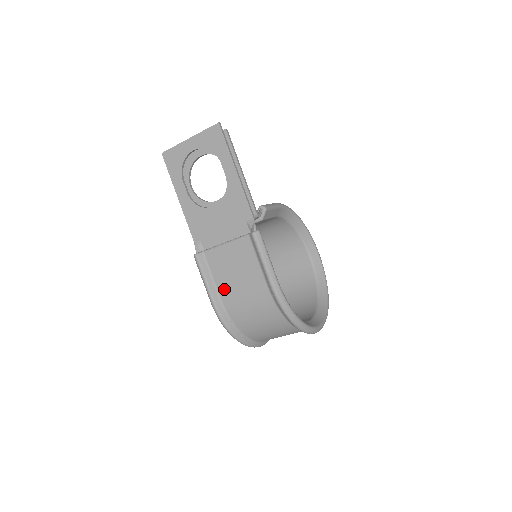
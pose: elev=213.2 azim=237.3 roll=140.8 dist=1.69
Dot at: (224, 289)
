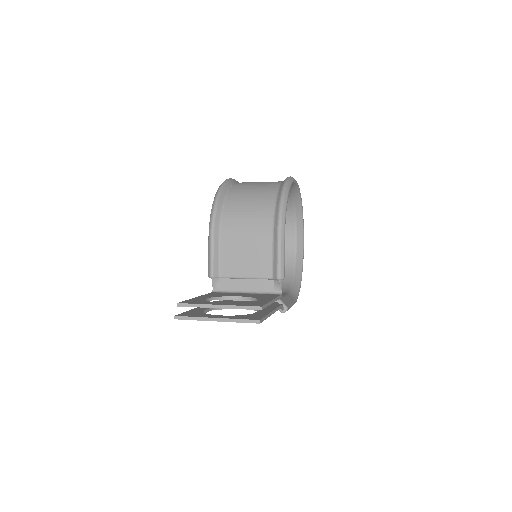
Dot at: occluded
